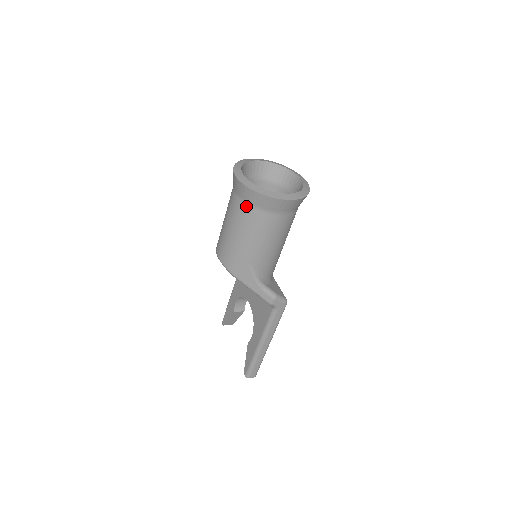
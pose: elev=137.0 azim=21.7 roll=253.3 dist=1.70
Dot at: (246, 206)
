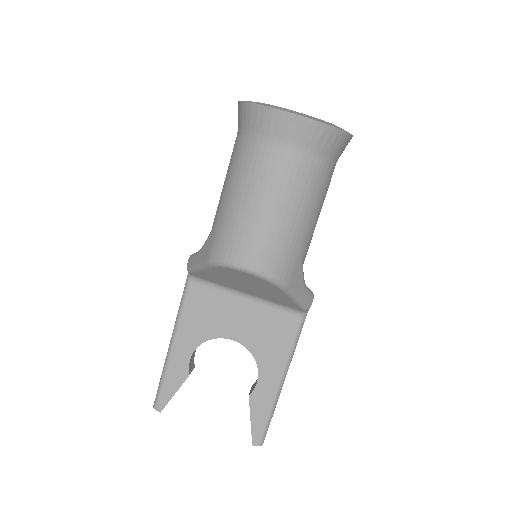
Dot at: (311, 159)
